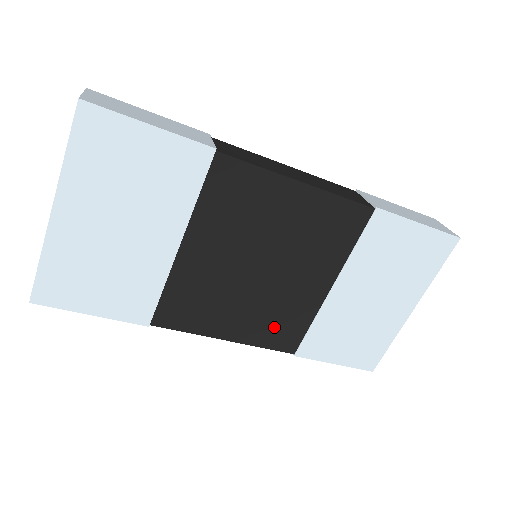
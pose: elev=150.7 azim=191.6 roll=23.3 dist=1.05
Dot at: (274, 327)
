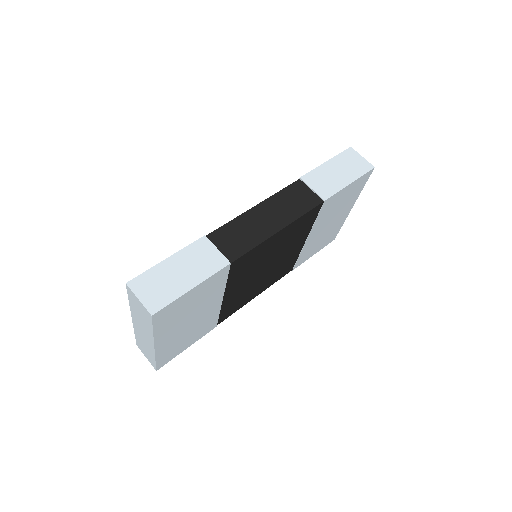
Dot at: (279, 273)
